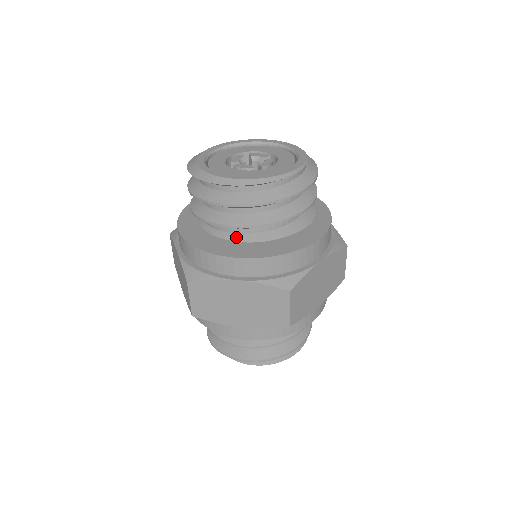
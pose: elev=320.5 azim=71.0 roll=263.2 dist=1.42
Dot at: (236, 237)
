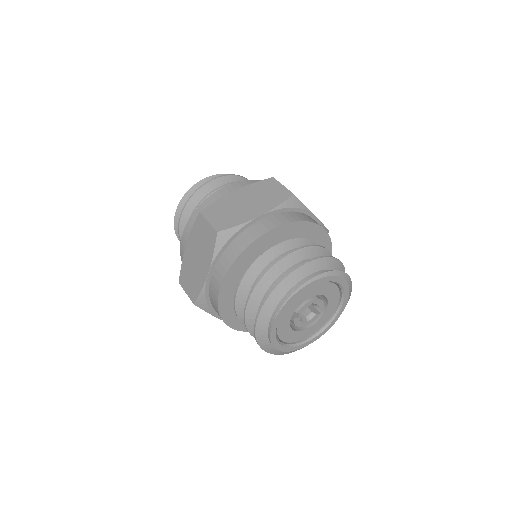
Dot at: occluded
